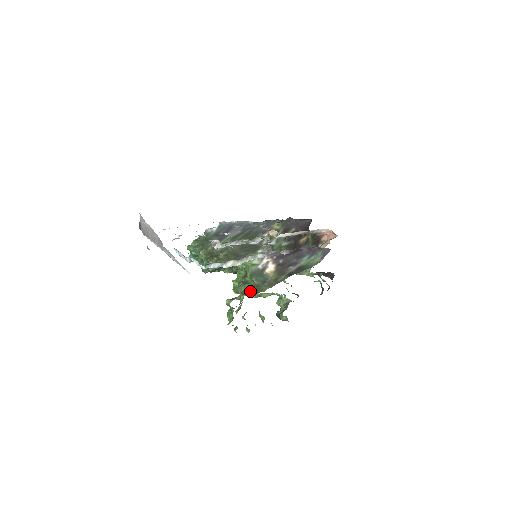
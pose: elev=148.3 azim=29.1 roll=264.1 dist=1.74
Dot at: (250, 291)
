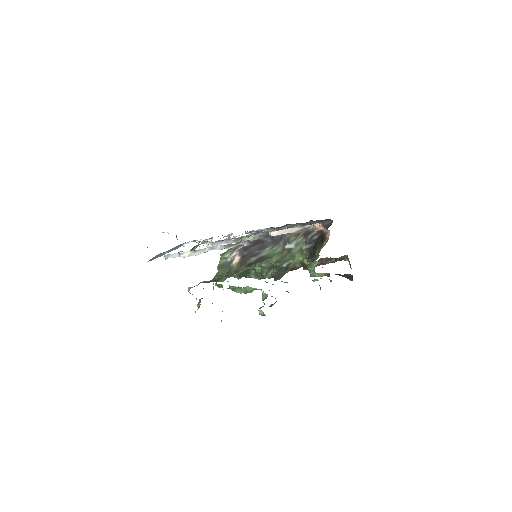
Dot at: (211, 280)
